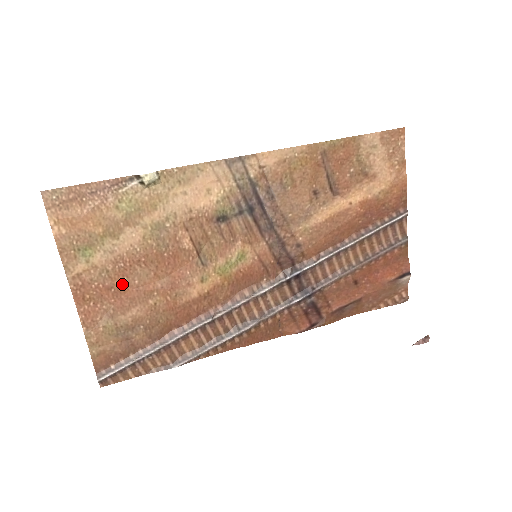
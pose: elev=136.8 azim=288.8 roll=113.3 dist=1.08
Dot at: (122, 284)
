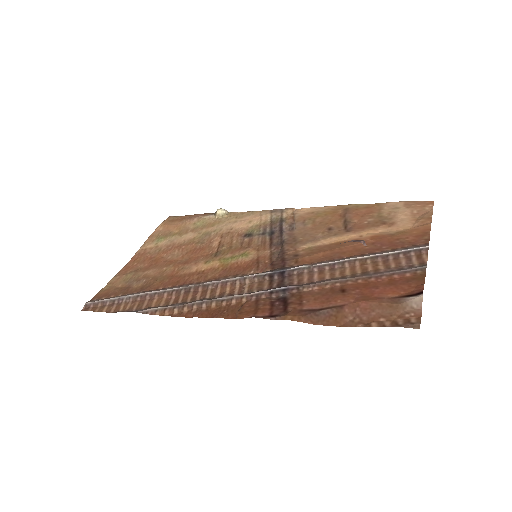
Dot at: (160, 258)
